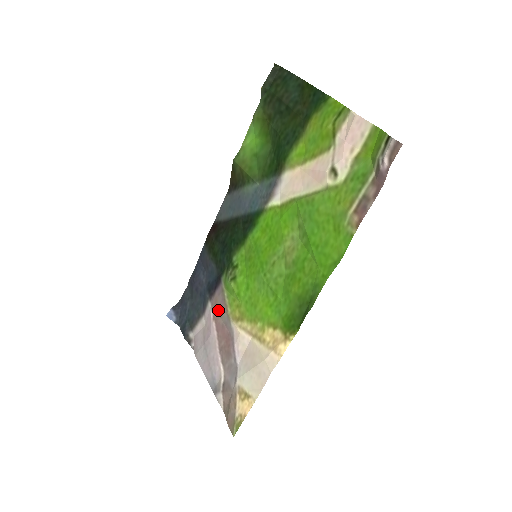
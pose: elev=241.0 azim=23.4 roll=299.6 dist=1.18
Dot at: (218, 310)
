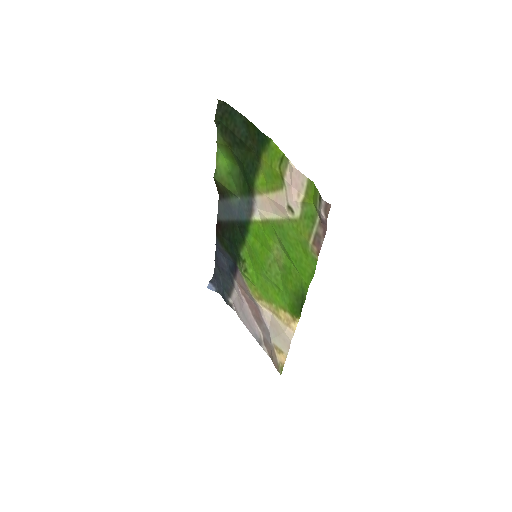
Dot at: (243, 288)
